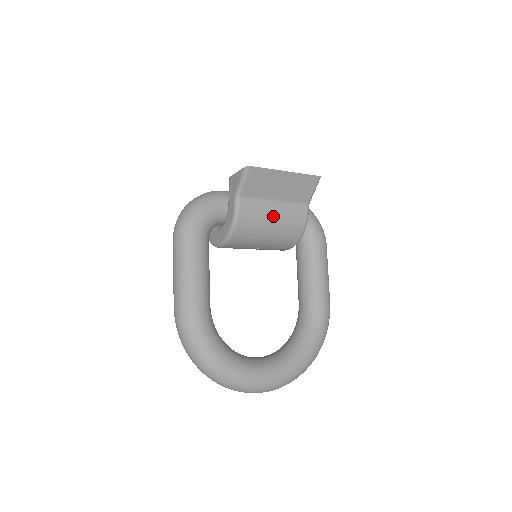
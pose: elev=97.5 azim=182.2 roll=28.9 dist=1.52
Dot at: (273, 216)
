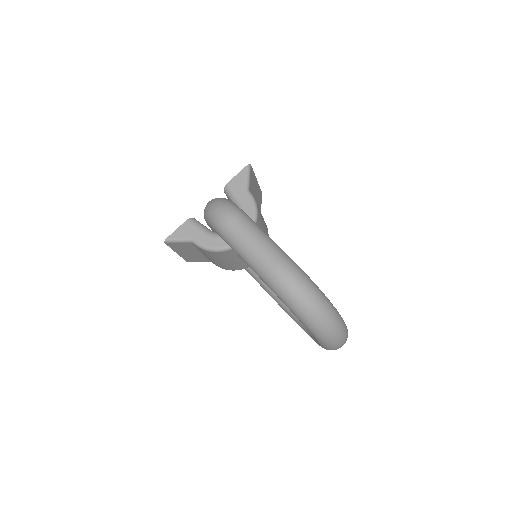
Dot at: (261, 214)
